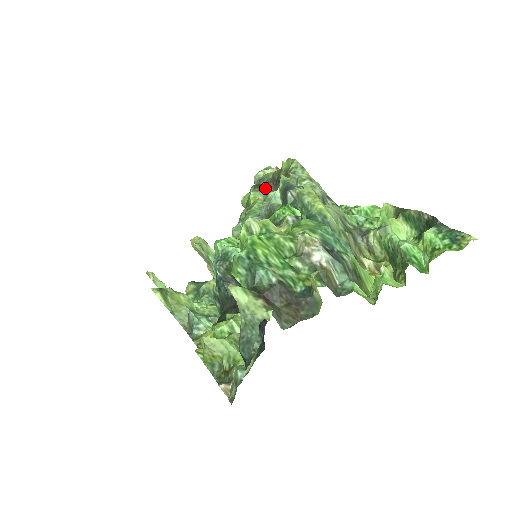
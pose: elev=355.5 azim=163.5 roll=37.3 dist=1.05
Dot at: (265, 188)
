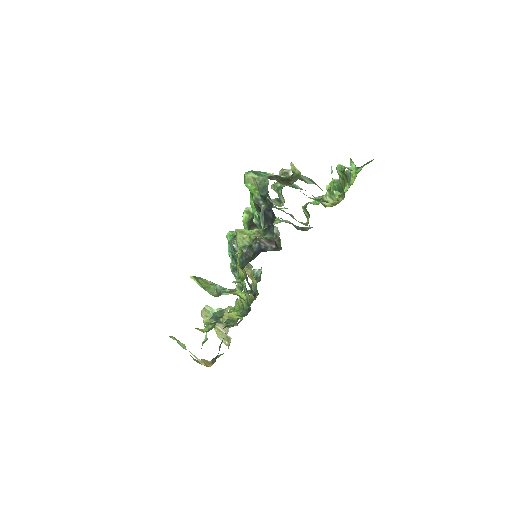
Dot at: occluded
